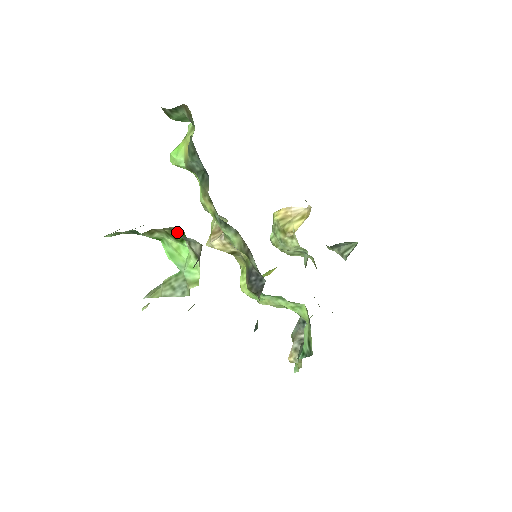
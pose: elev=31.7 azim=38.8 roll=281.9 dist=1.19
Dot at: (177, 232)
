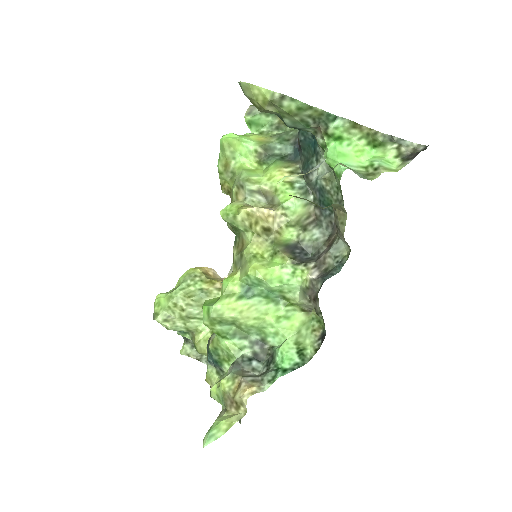
Dot at: (376, 139)
